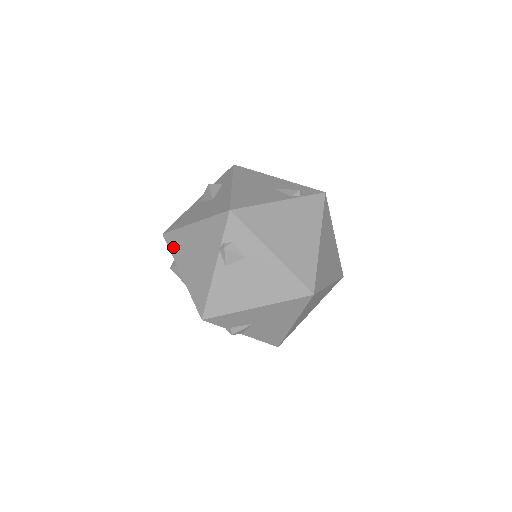
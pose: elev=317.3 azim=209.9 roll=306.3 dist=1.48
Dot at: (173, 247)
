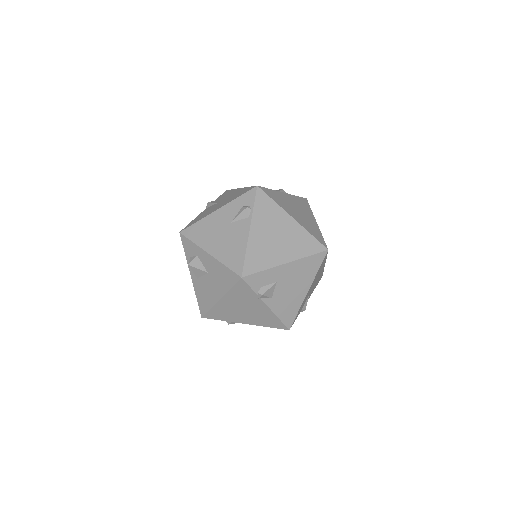
Dot at: (220, 318)
